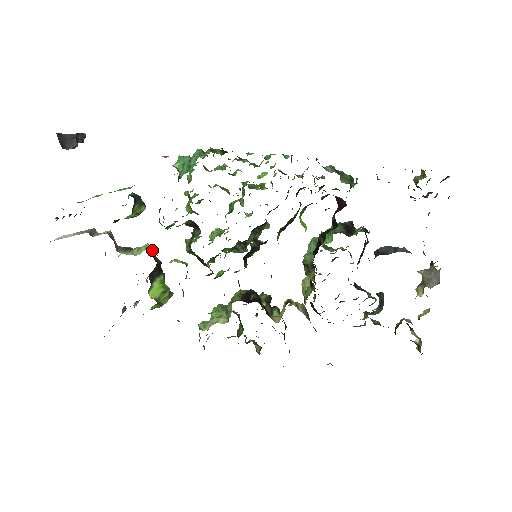
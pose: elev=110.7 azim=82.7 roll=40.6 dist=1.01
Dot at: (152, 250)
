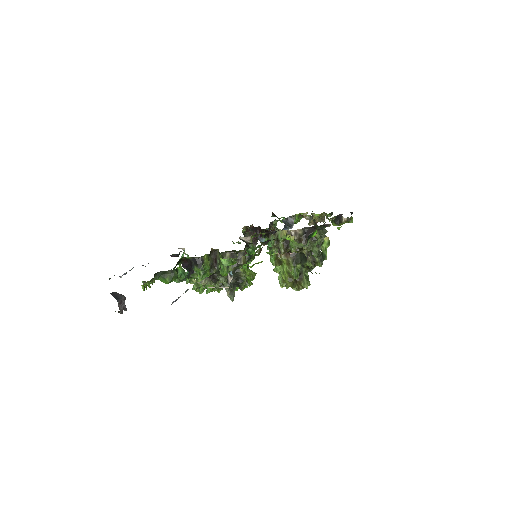
Dot at: occluded
